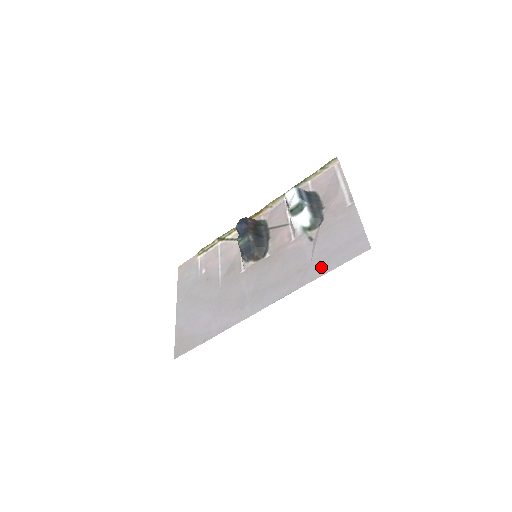
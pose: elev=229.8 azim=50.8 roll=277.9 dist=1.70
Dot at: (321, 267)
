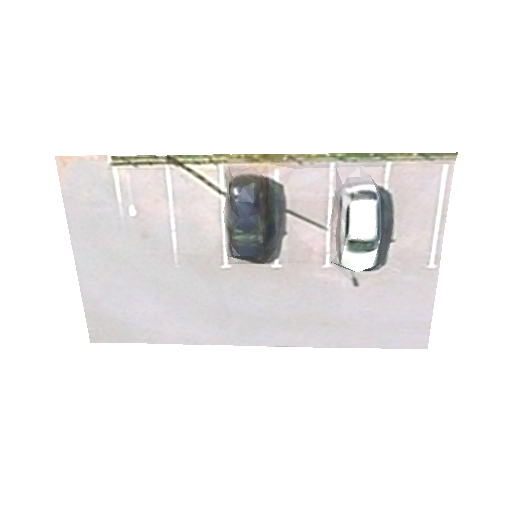
Dot at: (358, 337)
